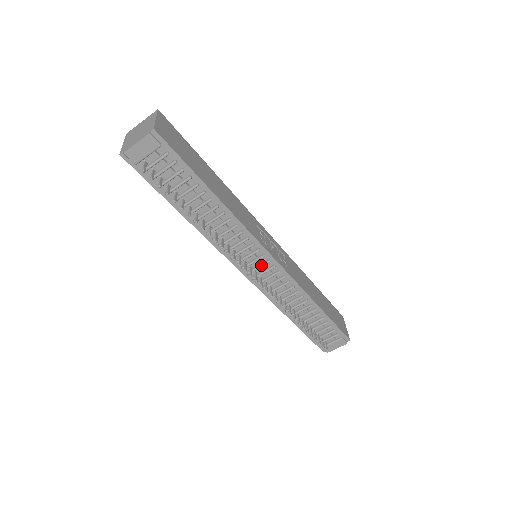
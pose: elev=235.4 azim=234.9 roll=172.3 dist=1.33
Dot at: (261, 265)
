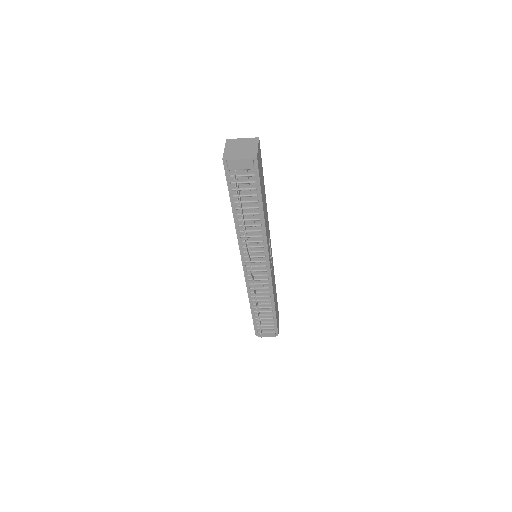
Dot at: (259, 266)
